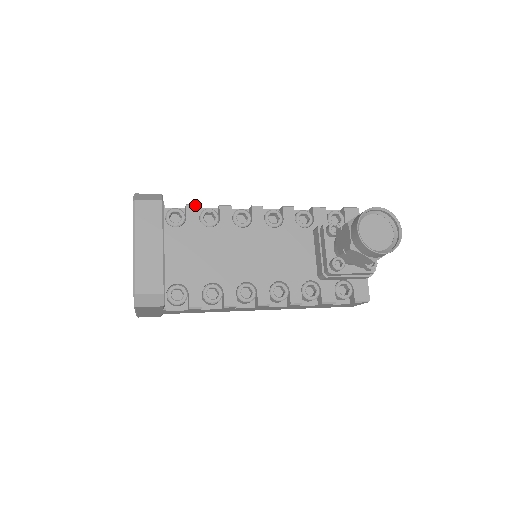
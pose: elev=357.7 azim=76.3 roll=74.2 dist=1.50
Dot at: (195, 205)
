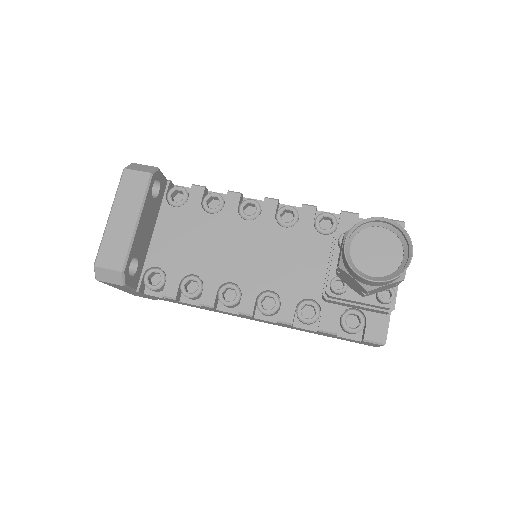
Dot at: (201, 186)
